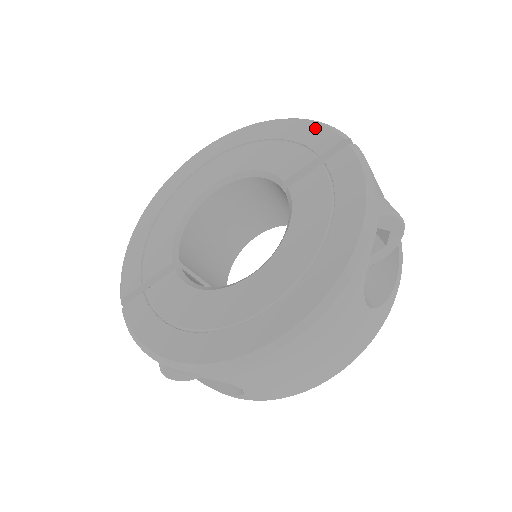
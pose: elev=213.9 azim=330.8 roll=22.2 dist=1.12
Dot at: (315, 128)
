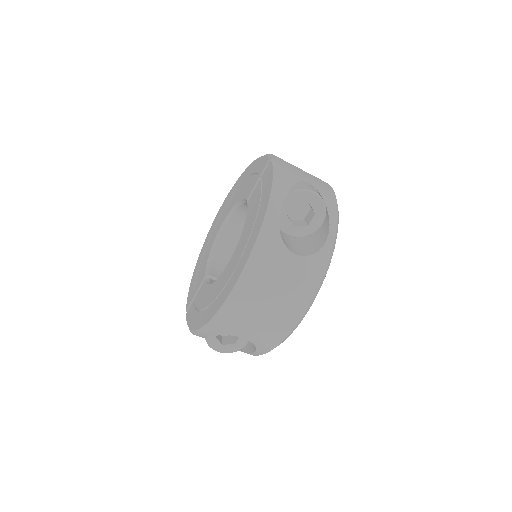
Dot at: (261, 160)
